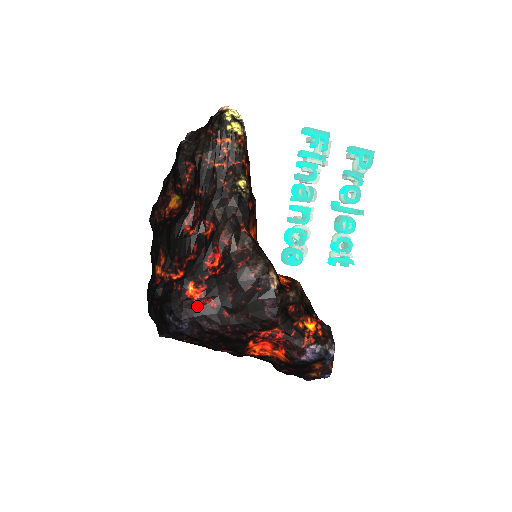
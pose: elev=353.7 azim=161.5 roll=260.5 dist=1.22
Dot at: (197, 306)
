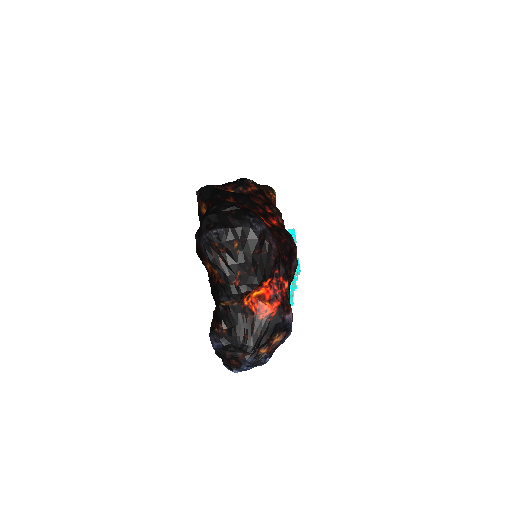
Dot at: (269, 227)
